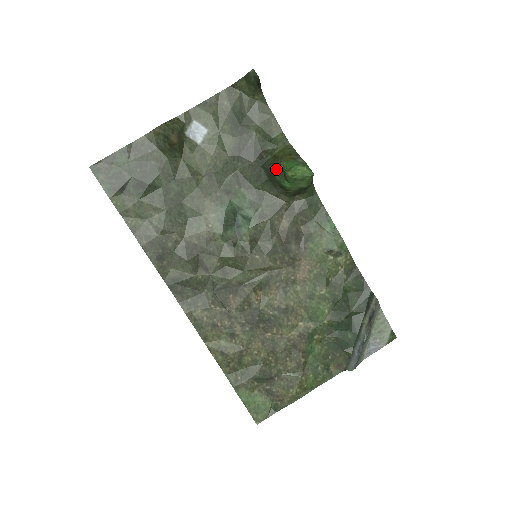
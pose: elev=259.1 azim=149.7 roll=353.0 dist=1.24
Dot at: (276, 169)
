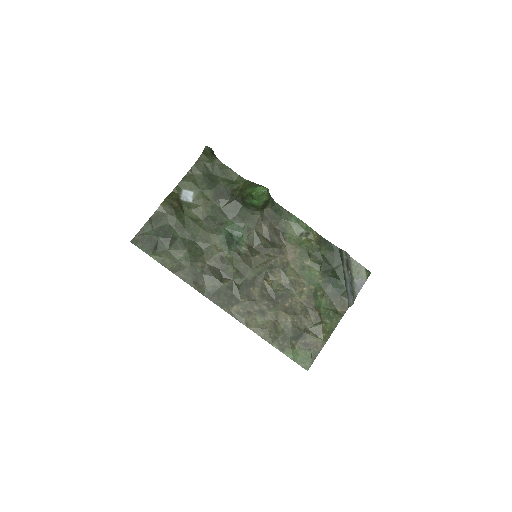
Dot at: (245, 196)
